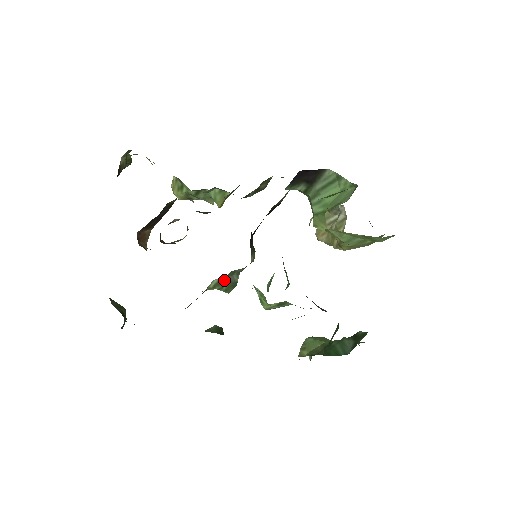
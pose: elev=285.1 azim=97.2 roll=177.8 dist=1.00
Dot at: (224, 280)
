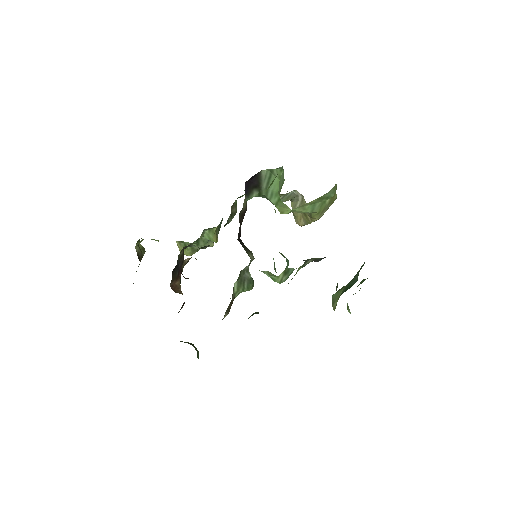
Dot at: (241, 281)
